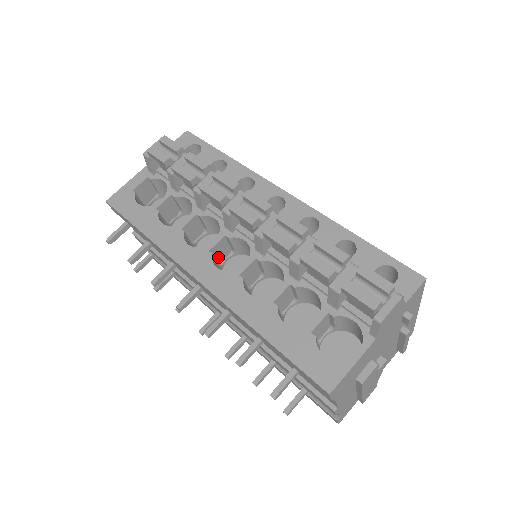
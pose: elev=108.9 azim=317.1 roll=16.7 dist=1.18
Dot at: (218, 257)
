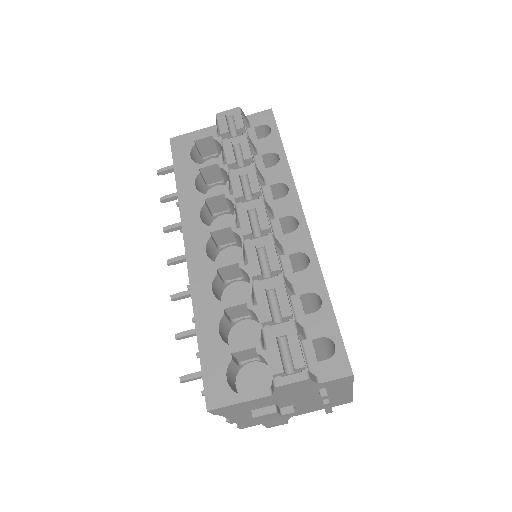
Dot at: (220, 240)
